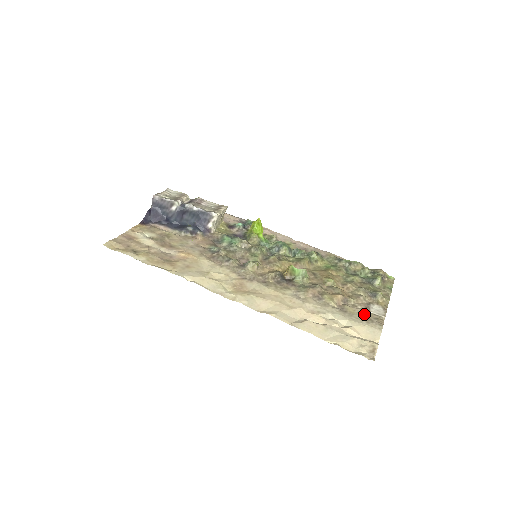
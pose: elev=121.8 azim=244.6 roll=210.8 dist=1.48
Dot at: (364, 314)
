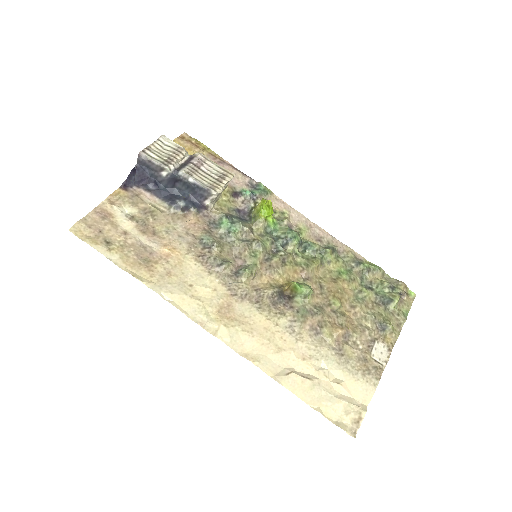
Dot at: (363, 359)
